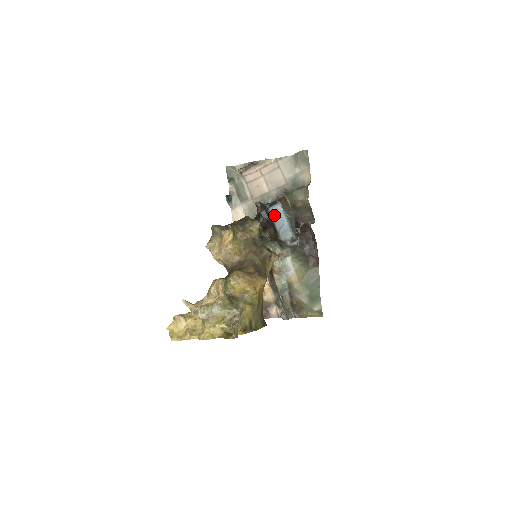
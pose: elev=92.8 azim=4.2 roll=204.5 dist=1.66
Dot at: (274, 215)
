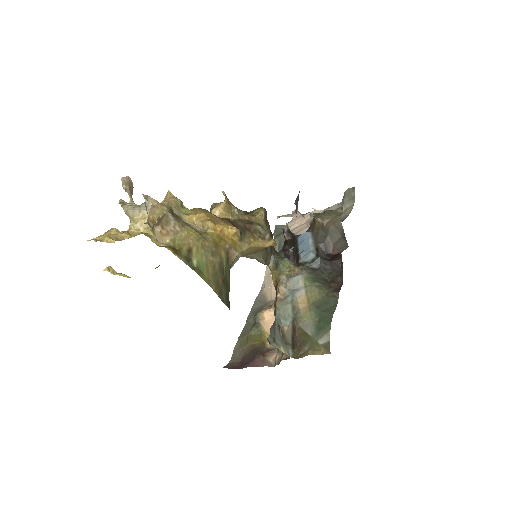
Dot at: (300, 241)
